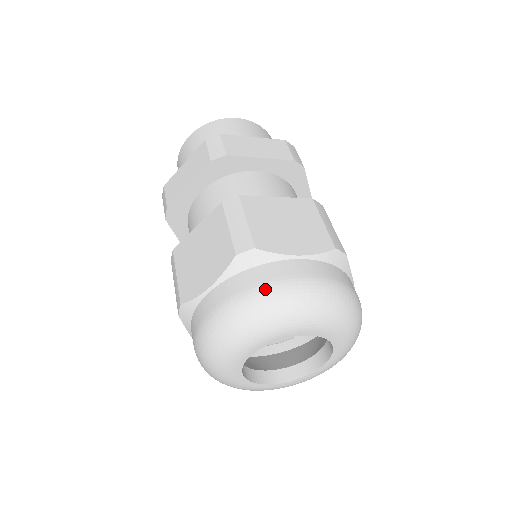
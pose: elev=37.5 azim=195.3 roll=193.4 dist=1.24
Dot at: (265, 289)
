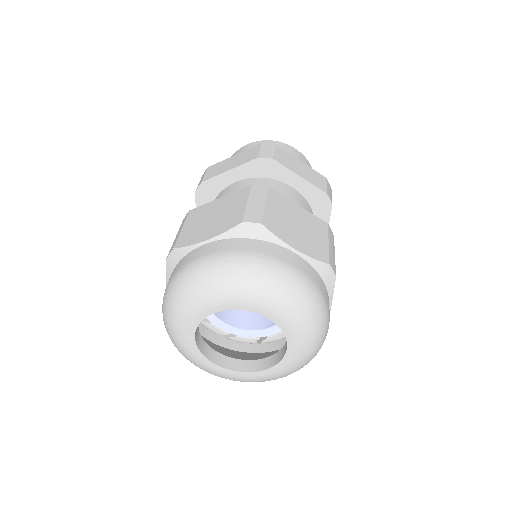
Dot at: (254, 257)
